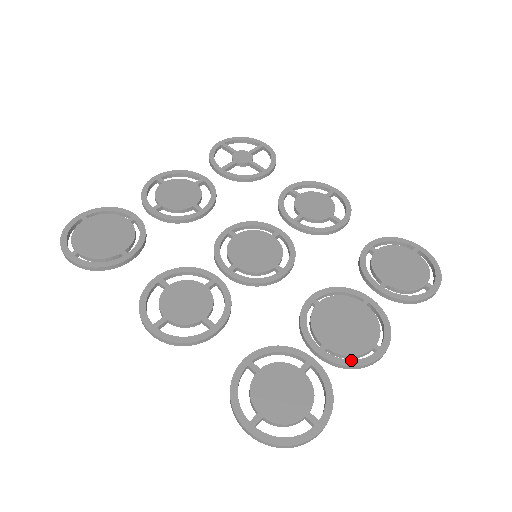
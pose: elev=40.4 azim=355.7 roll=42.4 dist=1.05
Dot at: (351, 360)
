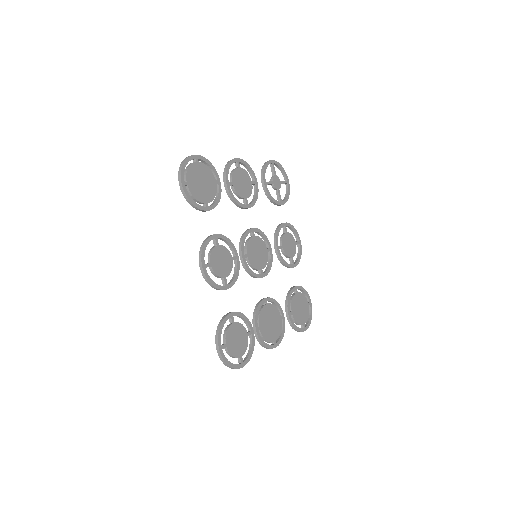
Dot at: occluded
